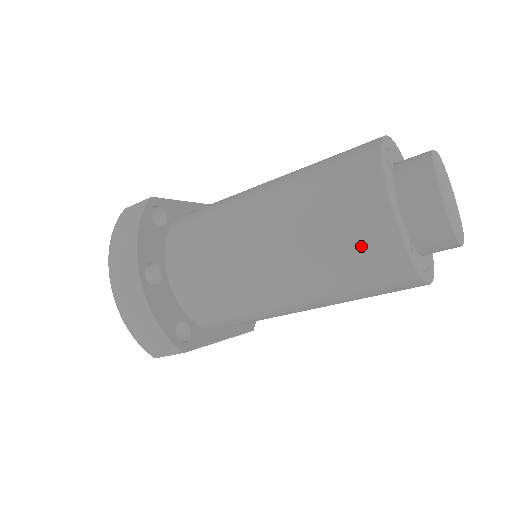
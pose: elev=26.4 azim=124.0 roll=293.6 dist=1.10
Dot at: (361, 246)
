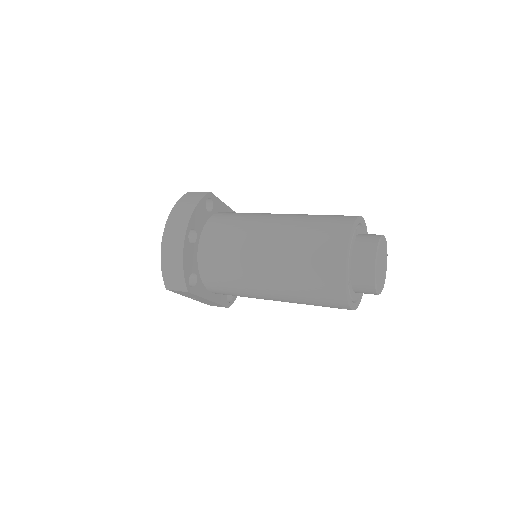
Dot at: (323, 267)
